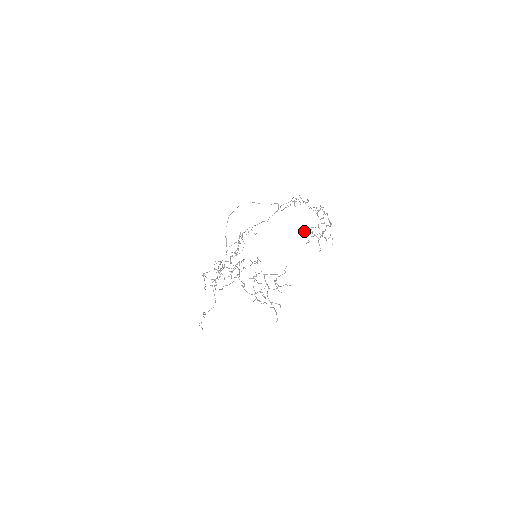
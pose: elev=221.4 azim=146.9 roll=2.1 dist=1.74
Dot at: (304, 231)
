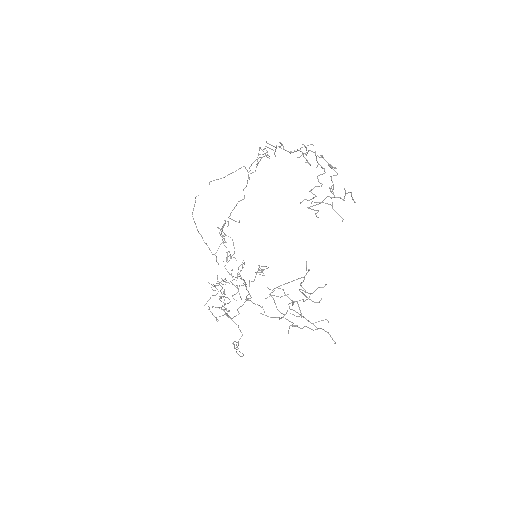
Dot at: (303, 200)
